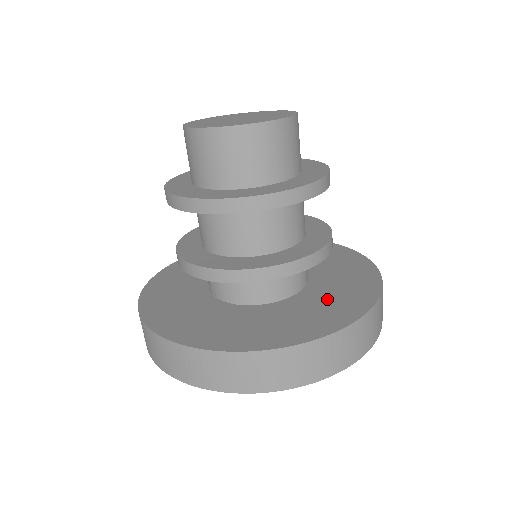
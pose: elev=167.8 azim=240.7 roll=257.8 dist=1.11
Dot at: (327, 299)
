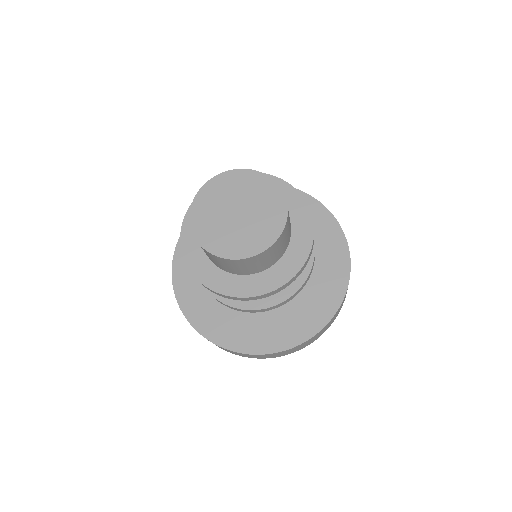
Dot at: (317, 280)
